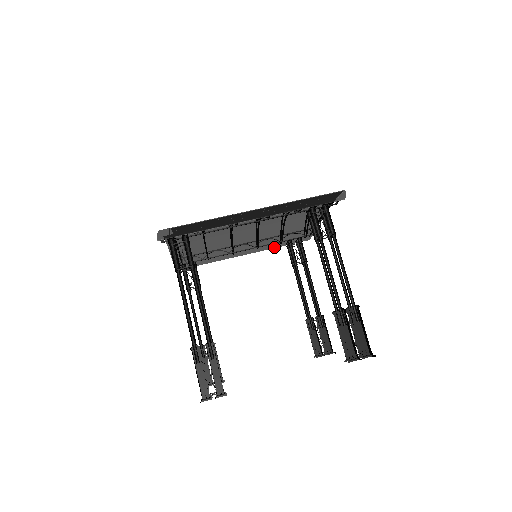
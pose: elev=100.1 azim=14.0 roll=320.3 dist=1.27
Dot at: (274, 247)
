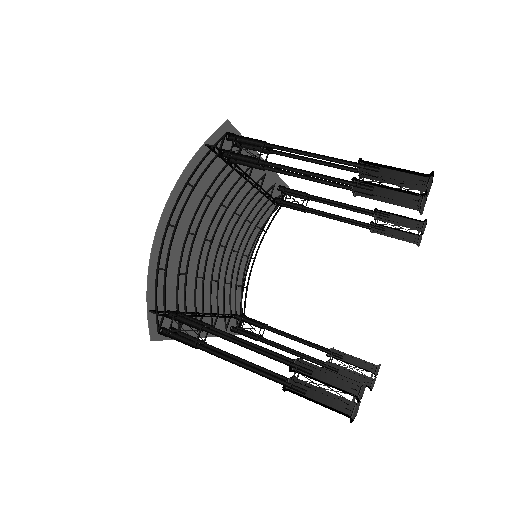
Dot at: occluded
